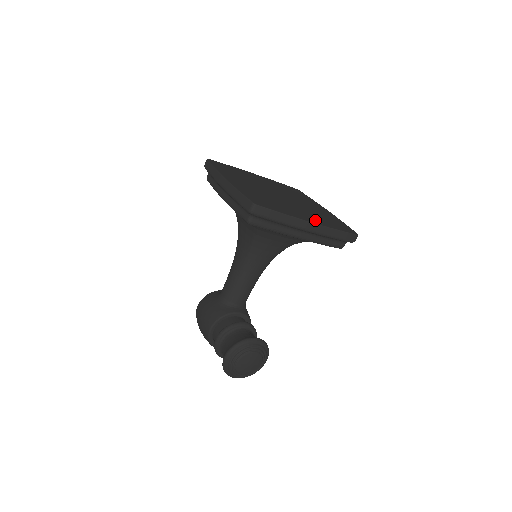
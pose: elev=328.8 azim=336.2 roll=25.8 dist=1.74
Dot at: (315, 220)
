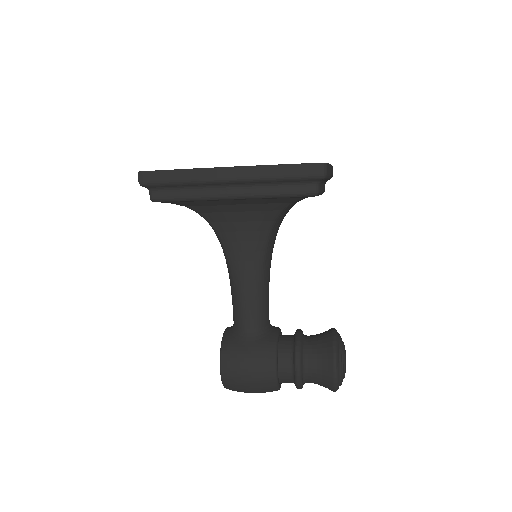
Dot at: occluded
